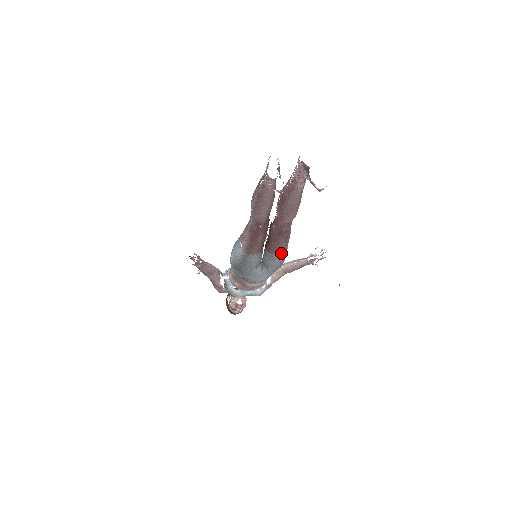
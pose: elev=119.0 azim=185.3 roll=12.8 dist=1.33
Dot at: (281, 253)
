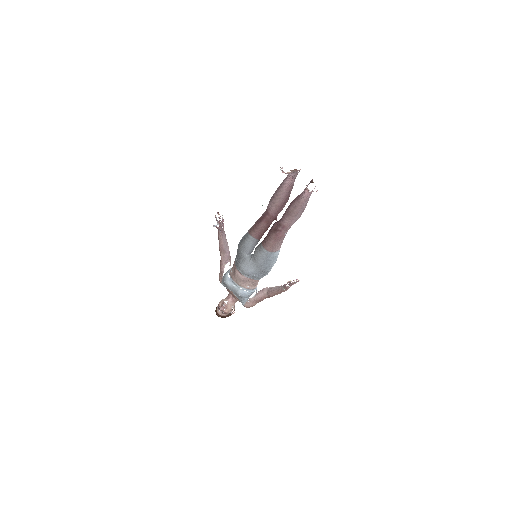
Dot at: (267, 248)
